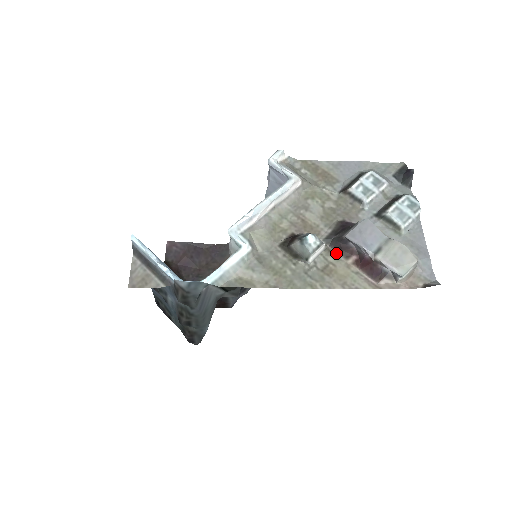
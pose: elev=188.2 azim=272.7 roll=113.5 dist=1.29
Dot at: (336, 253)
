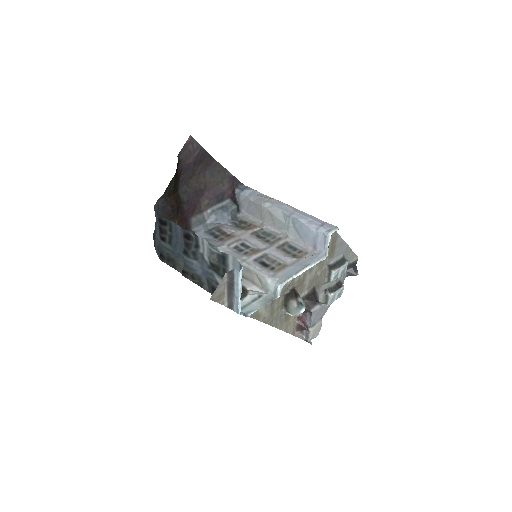
Dot at: occluded
